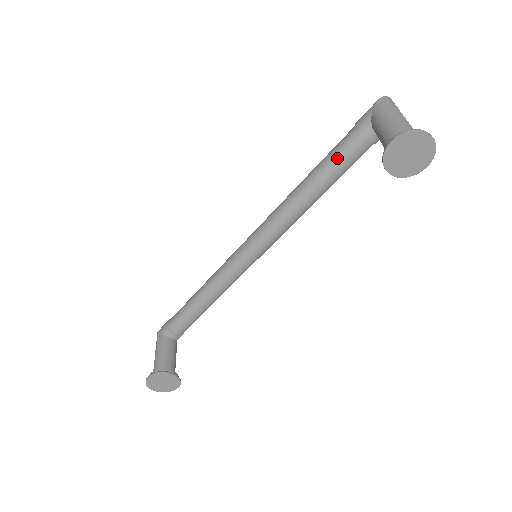
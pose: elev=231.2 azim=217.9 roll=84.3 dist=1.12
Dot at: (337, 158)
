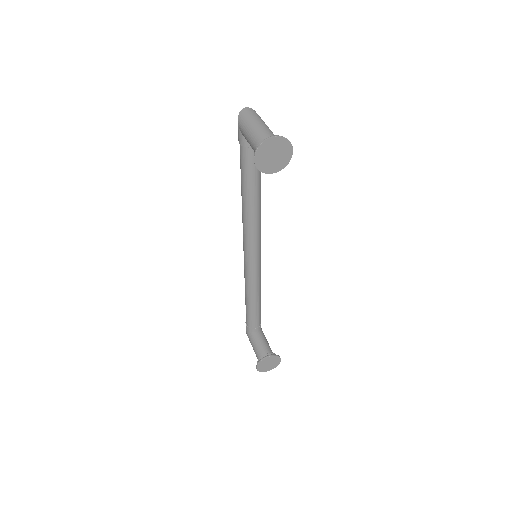
Dot at: (246, 171)
